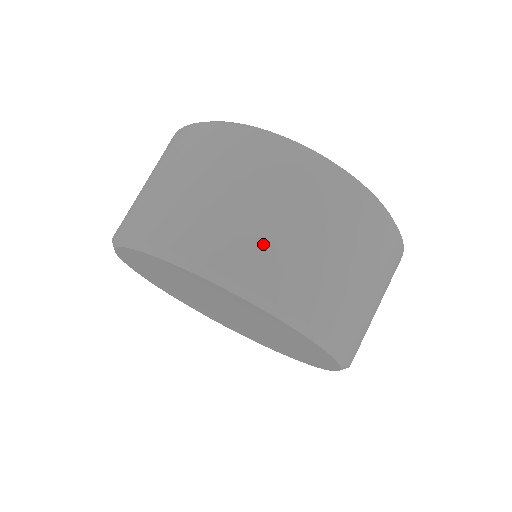
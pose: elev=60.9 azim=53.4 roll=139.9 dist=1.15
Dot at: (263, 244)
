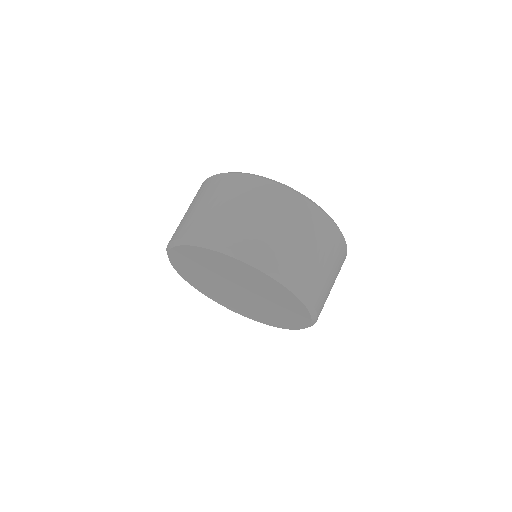
Dot at: (263, 237)
